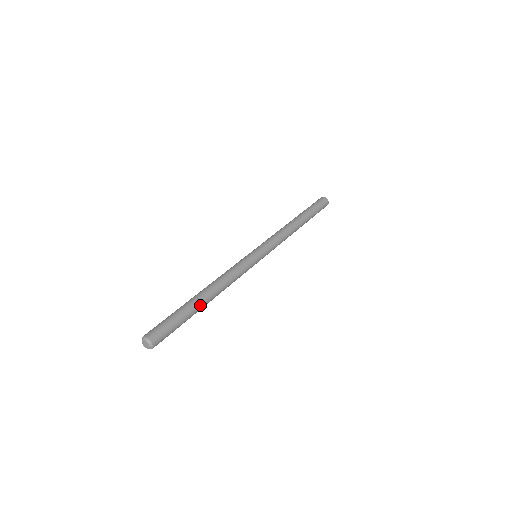
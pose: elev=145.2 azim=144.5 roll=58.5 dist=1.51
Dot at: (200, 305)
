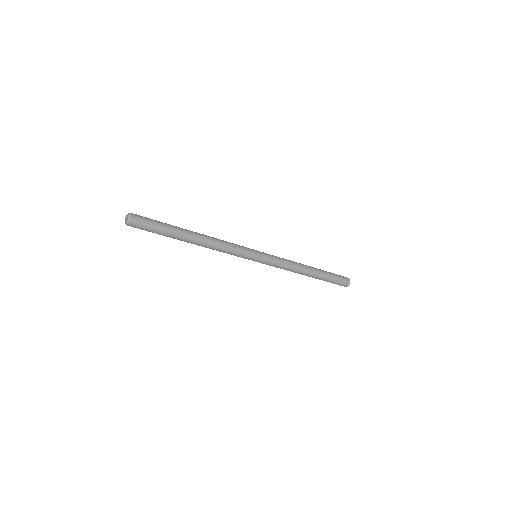
Dot at: (185, 233)
